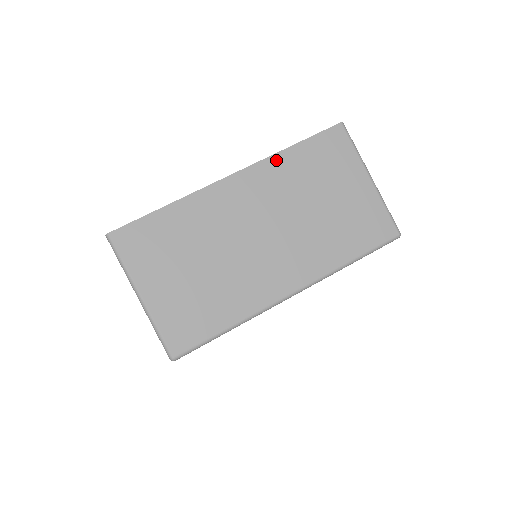
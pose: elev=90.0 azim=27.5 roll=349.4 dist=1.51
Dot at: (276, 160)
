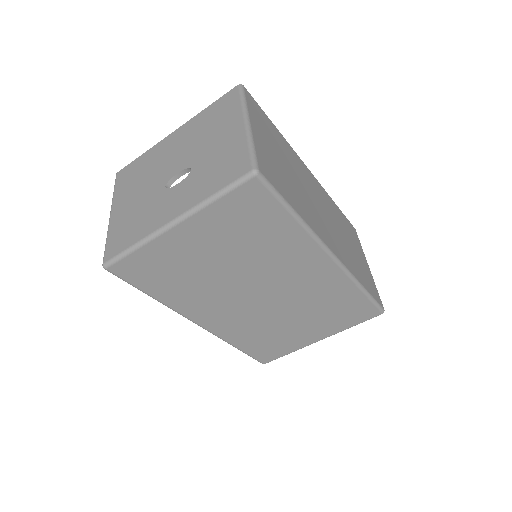
Dot at: (329, 197)
